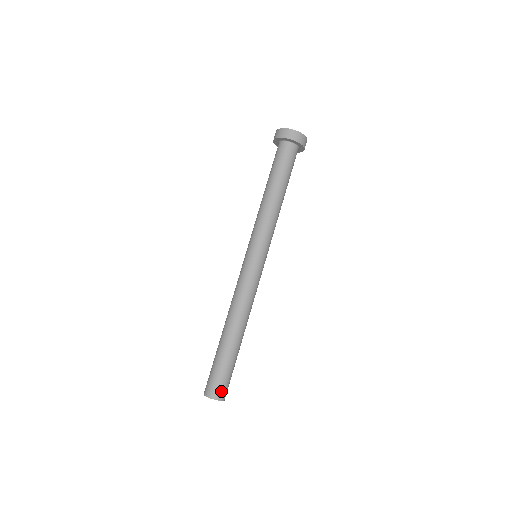
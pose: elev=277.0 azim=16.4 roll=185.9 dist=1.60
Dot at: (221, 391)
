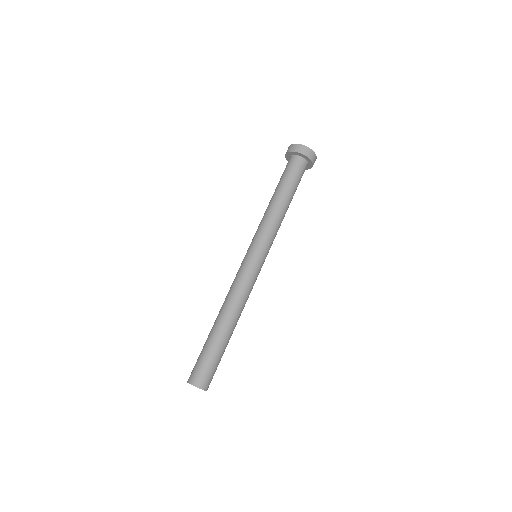
Dot at: (209, 382)
